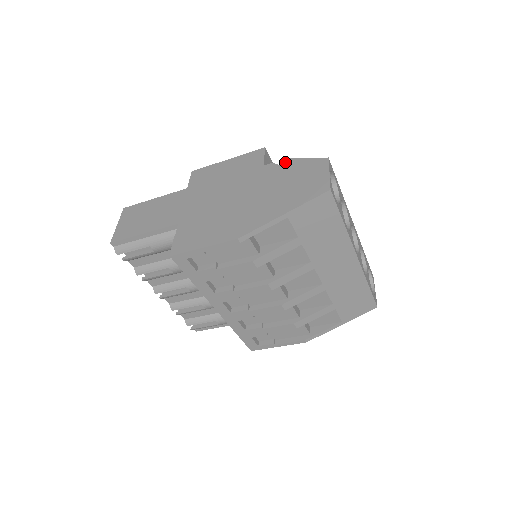
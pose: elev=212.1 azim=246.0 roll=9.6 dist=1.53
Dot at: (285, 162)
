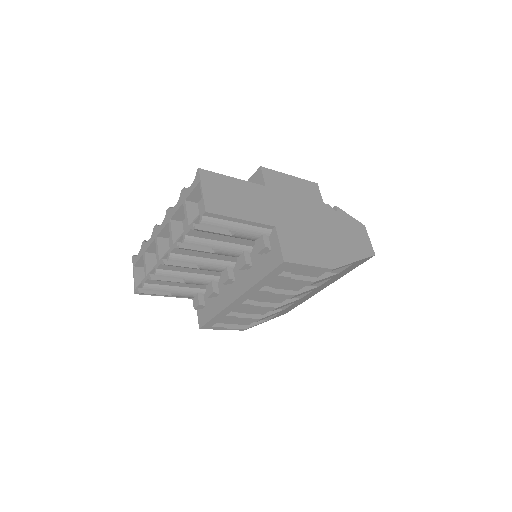
Dot at: (339, 210)
